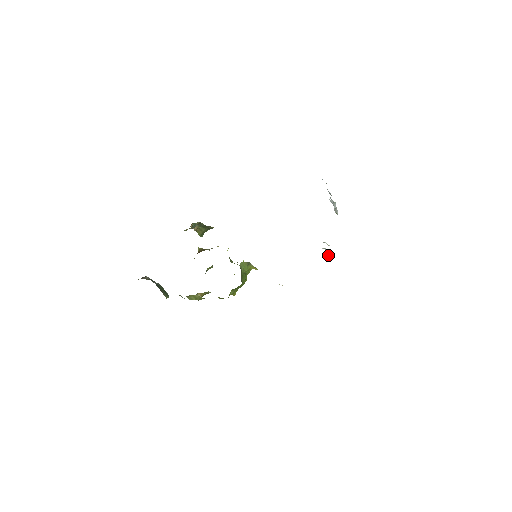
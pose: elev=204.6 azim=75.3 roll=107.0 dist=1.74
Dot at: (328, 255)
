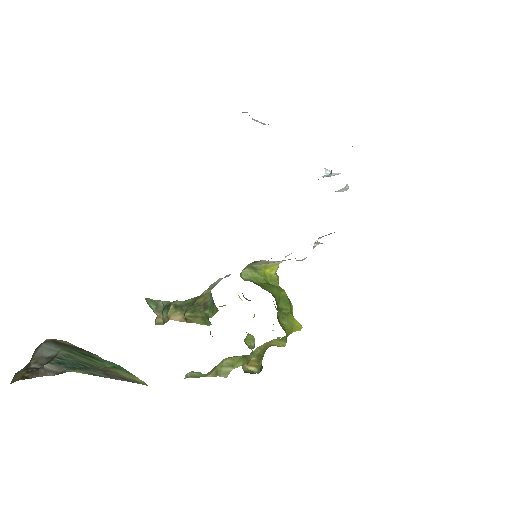
Dot at: (335, 174)
